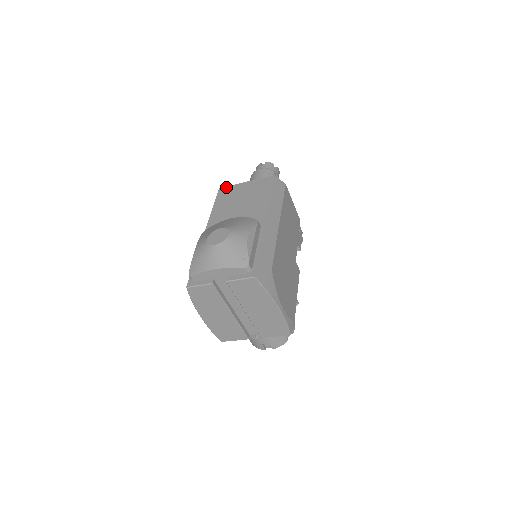
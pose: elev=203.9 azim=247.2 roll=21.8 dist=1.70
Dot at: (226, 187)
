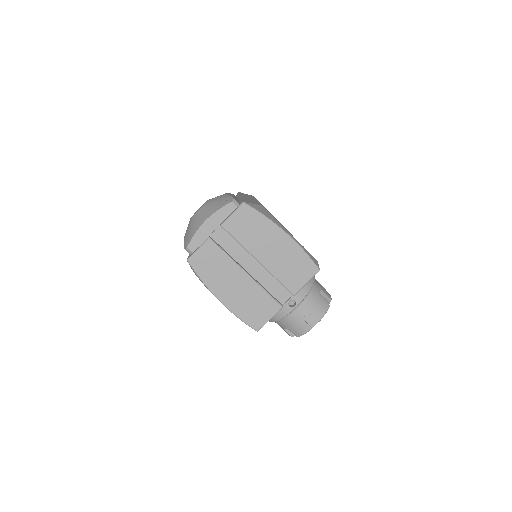
Dot at: occluded
